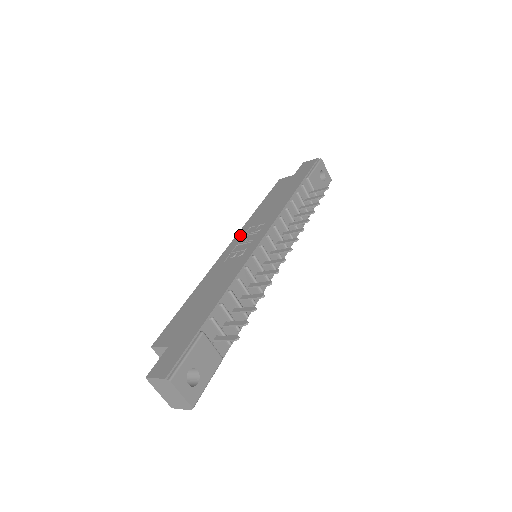
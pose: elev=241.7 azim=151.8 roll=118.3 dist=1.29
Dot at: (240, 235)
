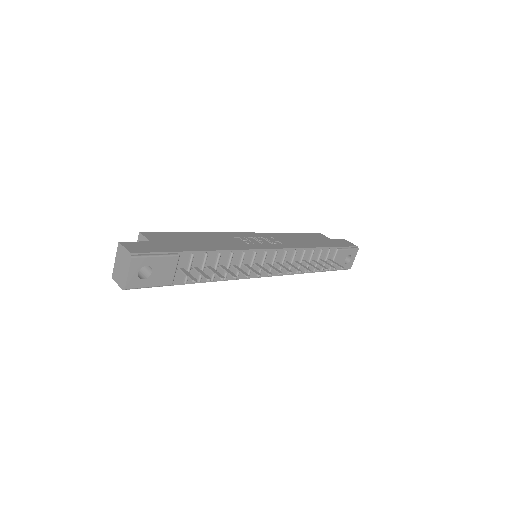
Dot at: (260, 234)
